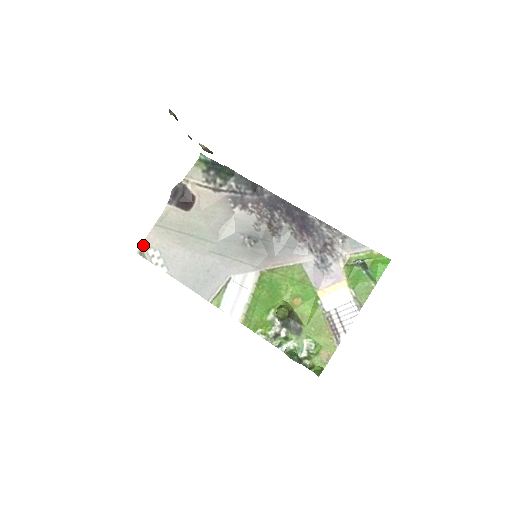
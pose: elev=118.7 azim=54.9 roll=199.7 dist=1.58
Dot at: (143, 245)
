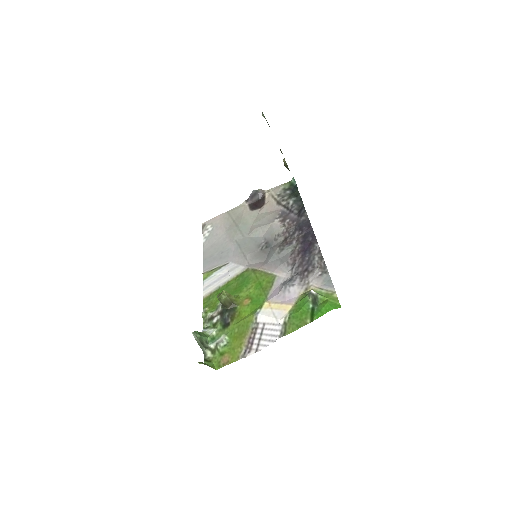
Dot at: (210, 220)
